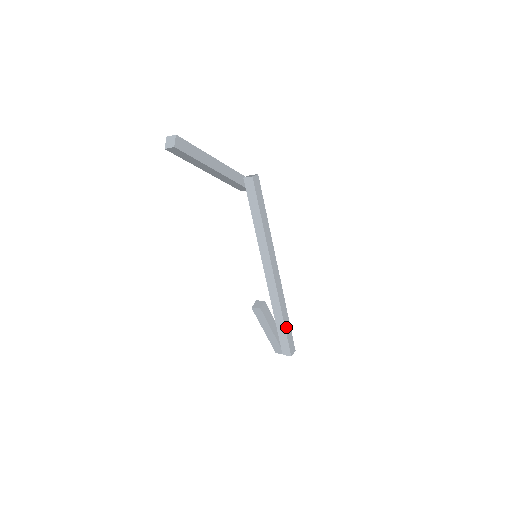
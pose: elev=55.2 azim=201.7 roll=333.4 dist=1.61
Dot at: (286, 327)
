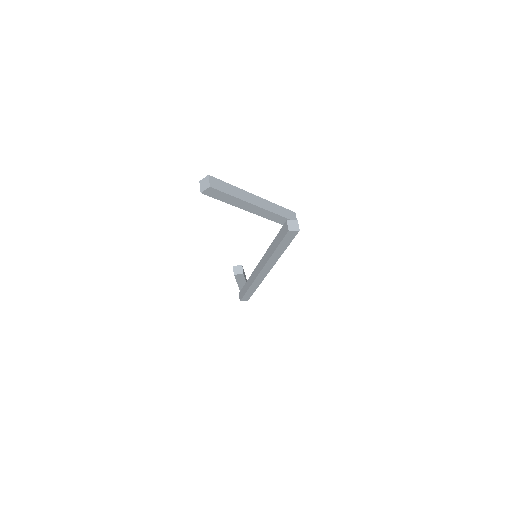
Dot at: (248, 292)
